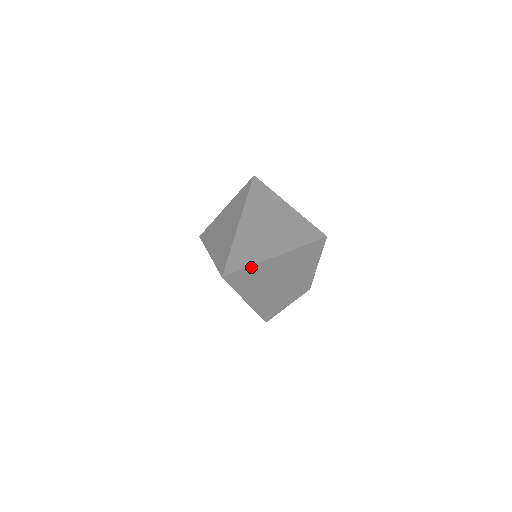
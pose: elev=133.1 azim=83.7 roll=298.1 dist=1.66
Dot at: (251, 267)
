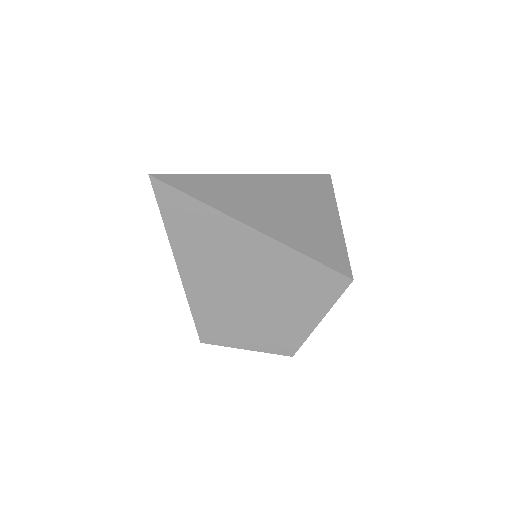
Dot at: (202, 205)
